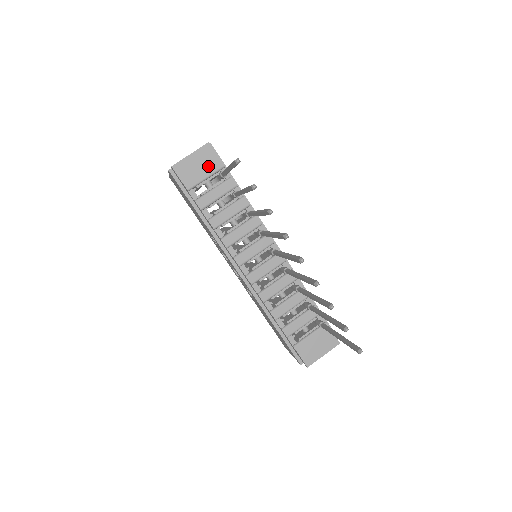
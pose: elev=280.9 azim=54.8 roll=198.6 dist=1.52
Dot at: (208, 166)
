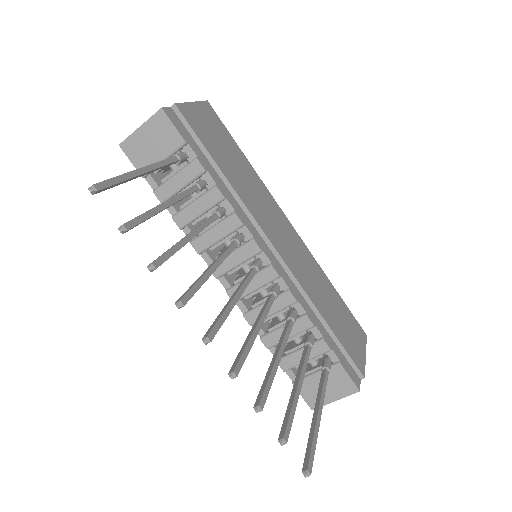
Dot at: (164, 143)
